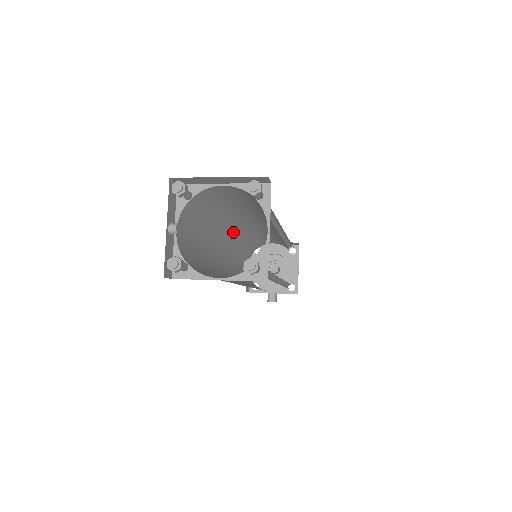
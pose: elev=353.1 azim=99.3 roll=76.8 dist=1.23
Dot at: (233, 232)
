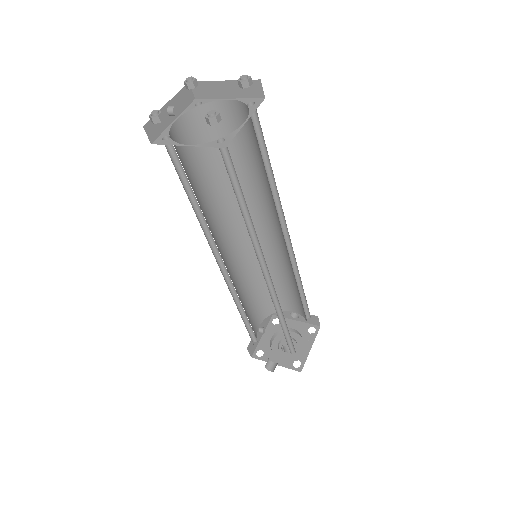
Dot at: (244, 231)
